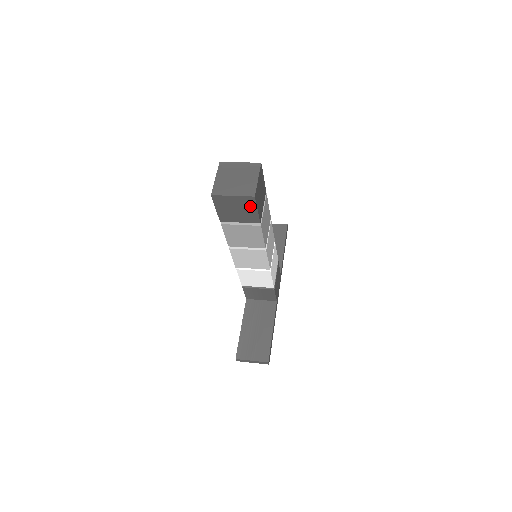
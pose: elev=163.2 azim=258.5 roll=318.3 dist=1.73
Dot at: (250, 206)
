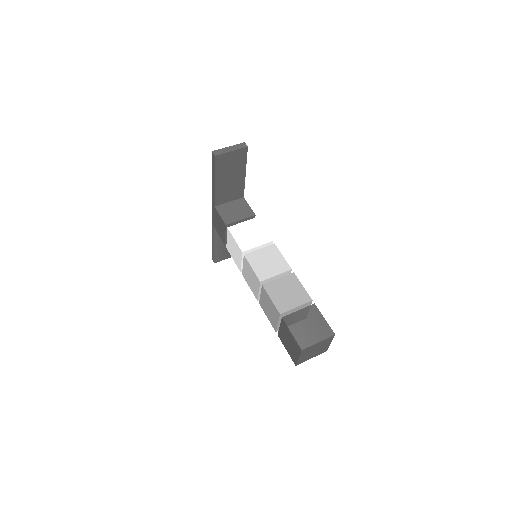
Dot at: occluded
